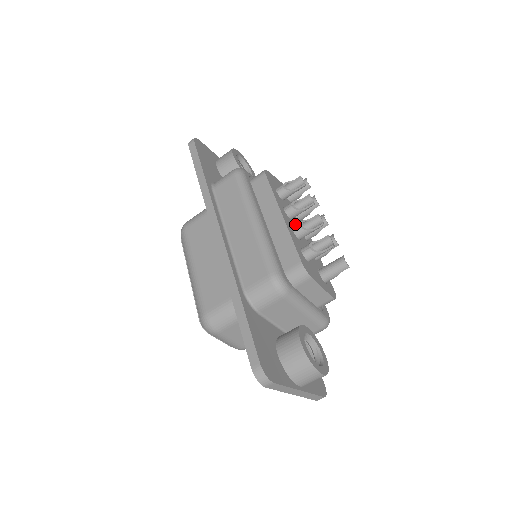
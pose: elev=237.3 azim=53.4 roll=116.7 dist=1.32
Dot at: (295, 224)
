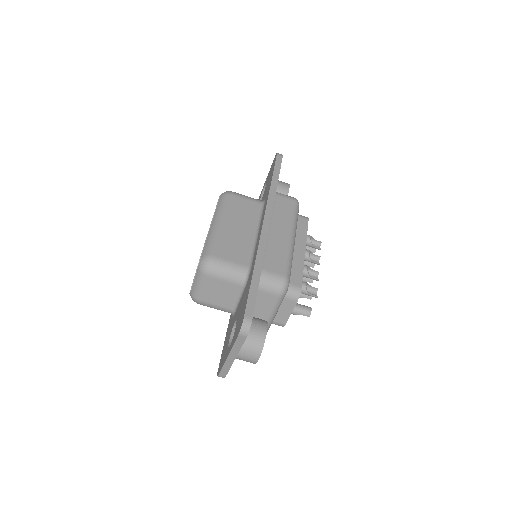
Dot at: occluded
